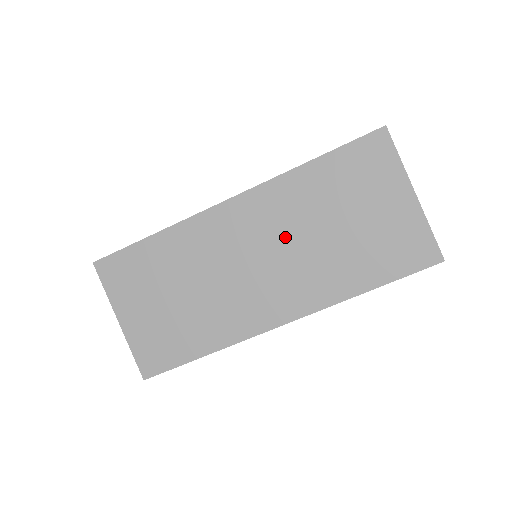
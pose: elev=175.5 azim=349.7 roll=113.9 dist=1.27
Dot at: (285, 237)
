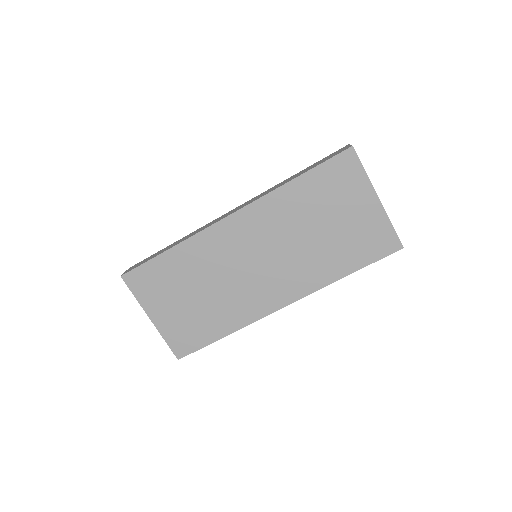
Dot at: (279, 241)
